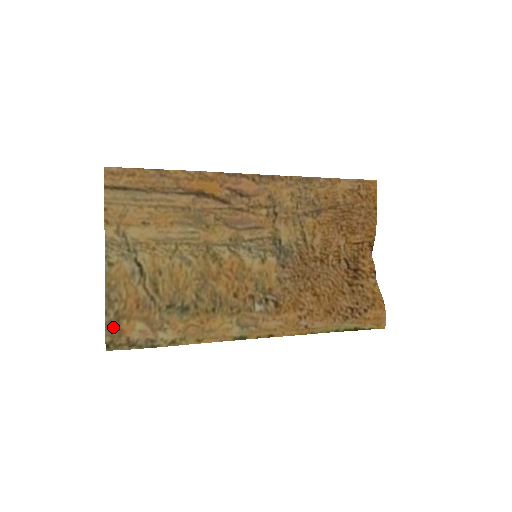
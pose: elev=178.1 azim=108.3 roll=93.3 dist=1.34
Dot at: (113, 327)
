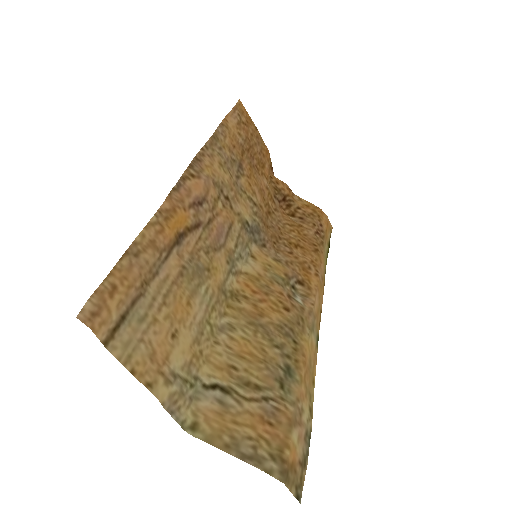
Dot at: (287, 473)
